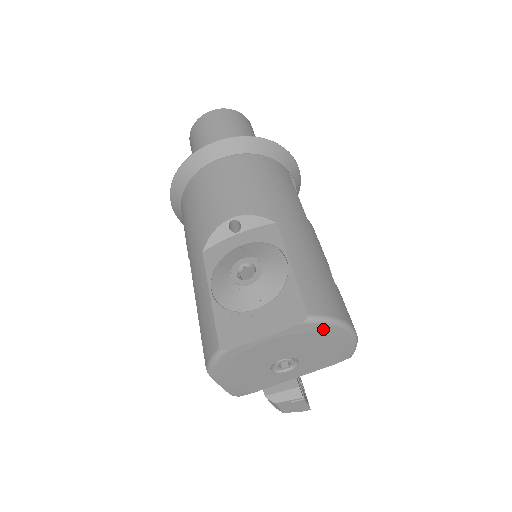
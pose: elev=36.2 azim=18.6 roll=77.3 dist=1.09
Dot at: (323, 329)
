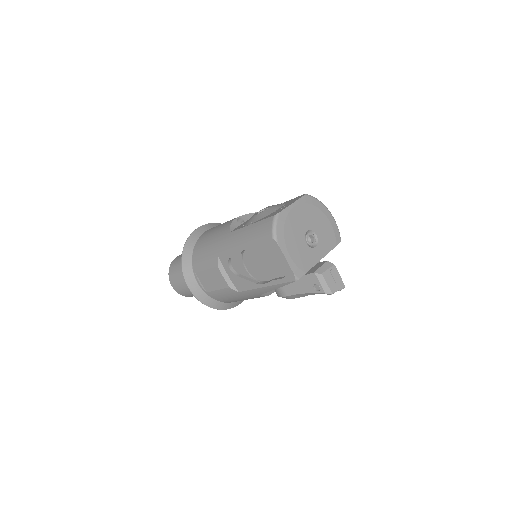
Dot at: (316, 203)
